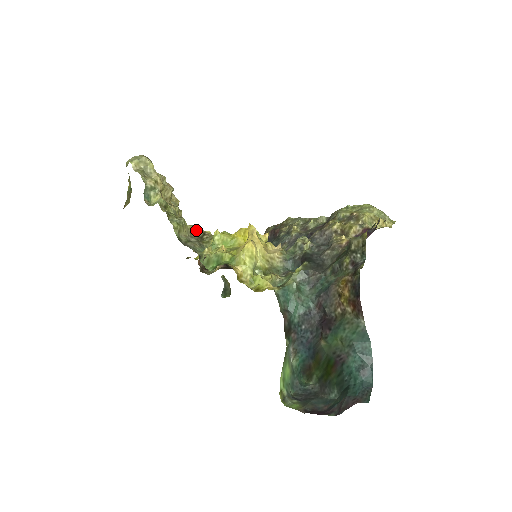
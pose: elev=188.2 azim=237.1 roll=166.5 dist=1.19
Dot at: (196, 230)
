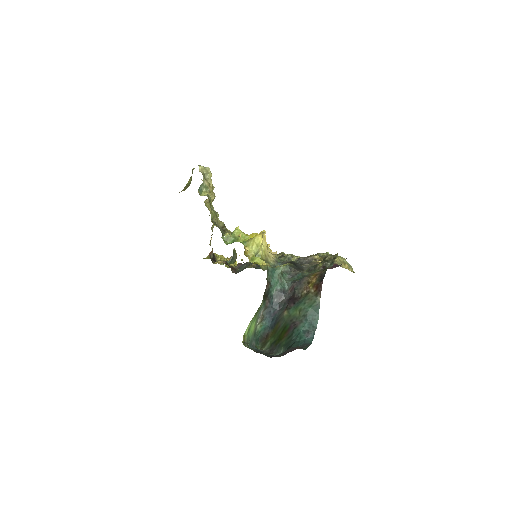
Dot at: (222, 225)
